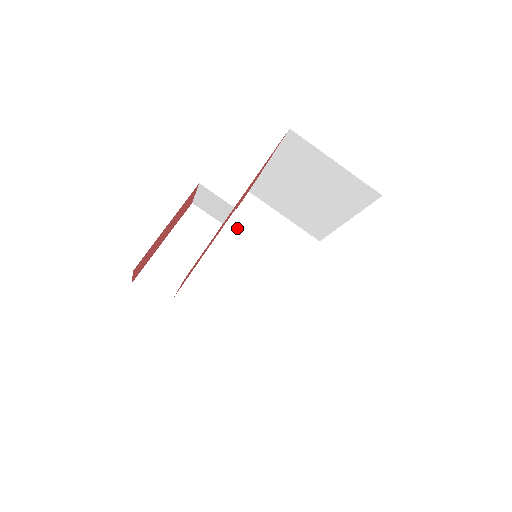
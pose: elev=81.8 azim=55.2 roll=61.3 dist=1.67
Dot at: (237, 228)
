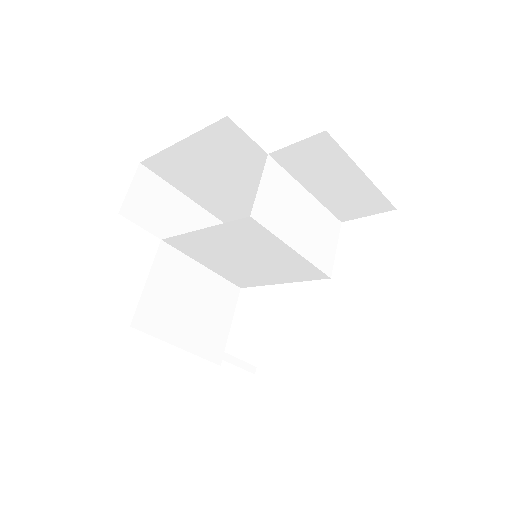
Dot at: (245, 229)
